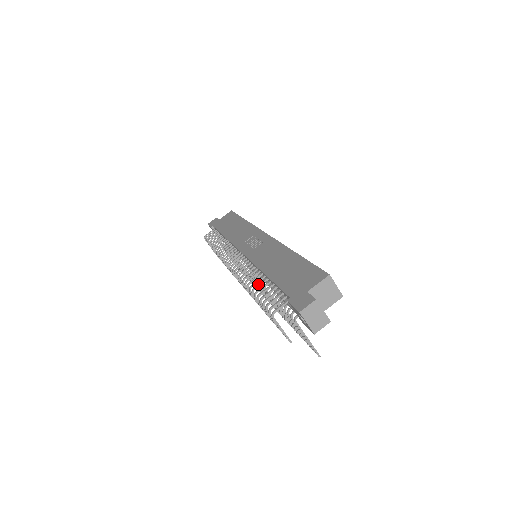
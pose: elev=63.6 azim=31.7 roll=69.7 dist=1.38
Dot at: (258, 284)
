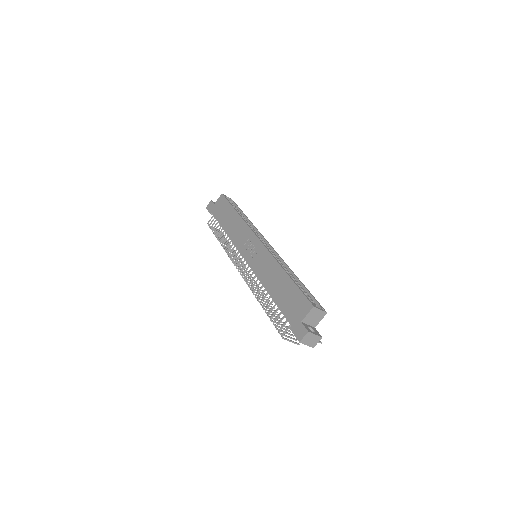
Dot at: occluded
